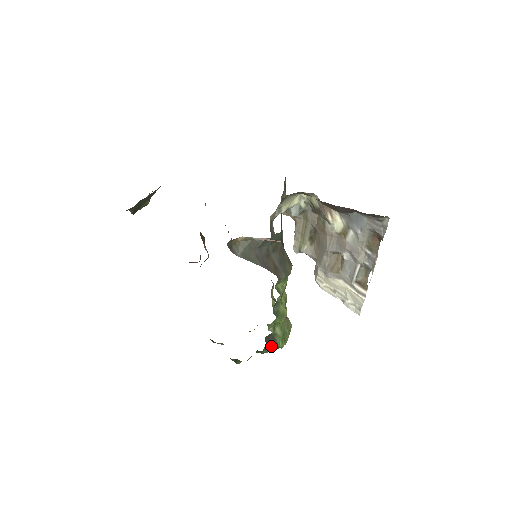
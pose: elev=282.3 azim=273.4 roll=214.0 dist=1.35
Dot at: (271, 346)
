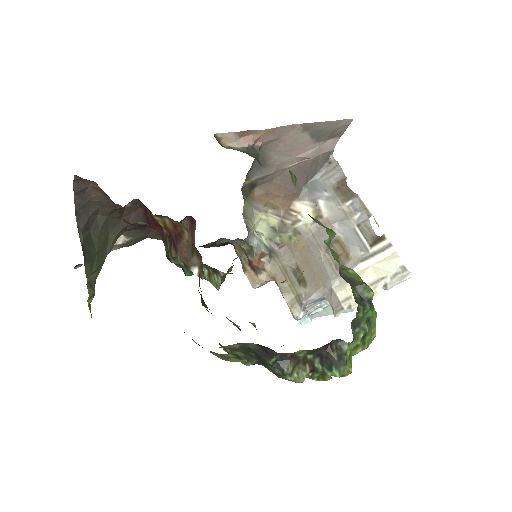
Dot at: (360, 301)
